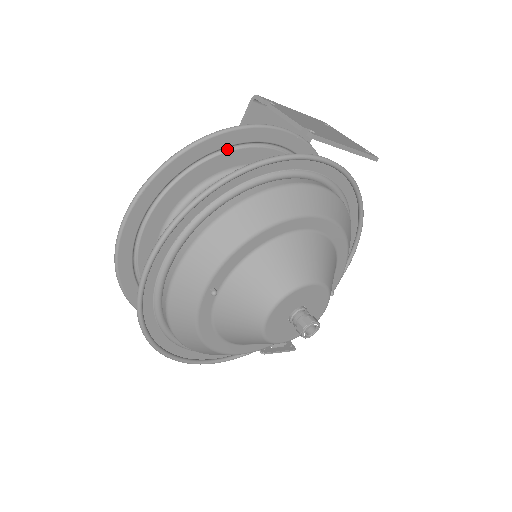
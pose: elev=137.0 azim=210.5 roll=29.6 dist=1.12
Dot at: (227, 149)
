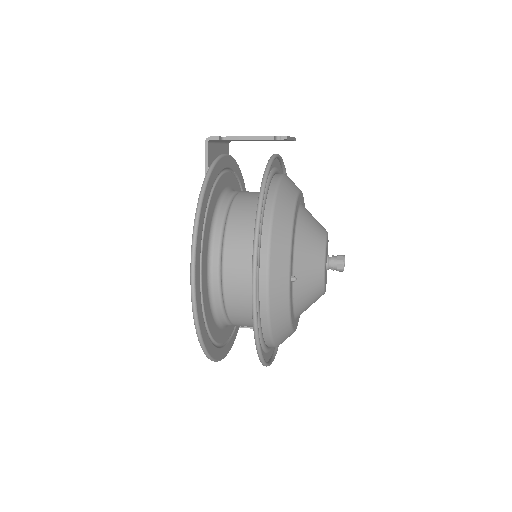
Dot at: (212, 187)
